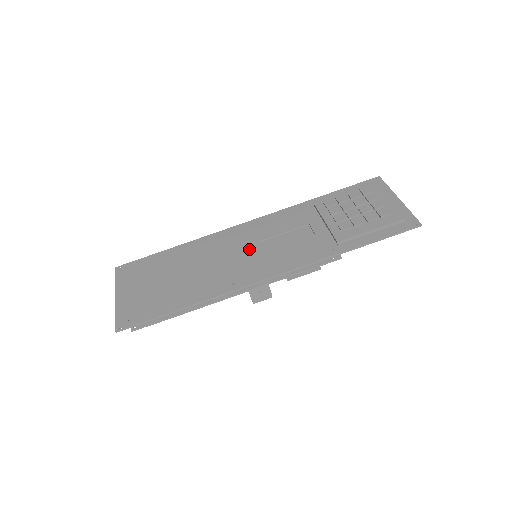
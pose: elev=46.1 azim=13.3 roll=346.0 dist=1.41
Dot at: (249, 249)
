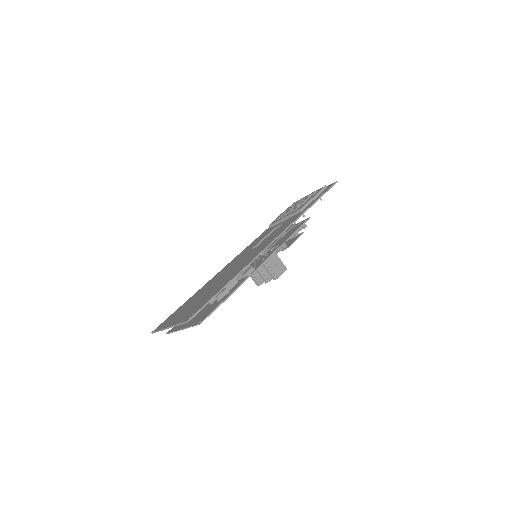
Dot at: (248, 253)
